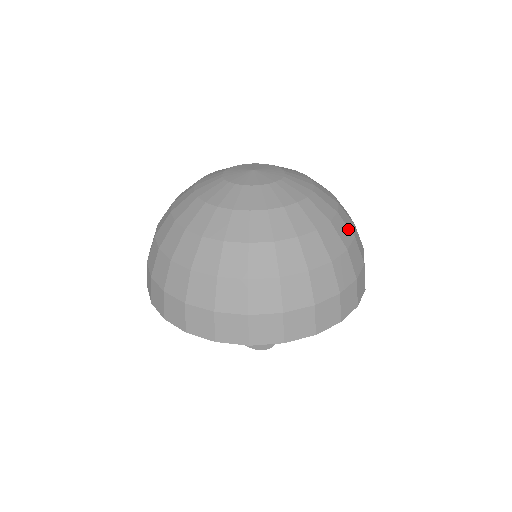
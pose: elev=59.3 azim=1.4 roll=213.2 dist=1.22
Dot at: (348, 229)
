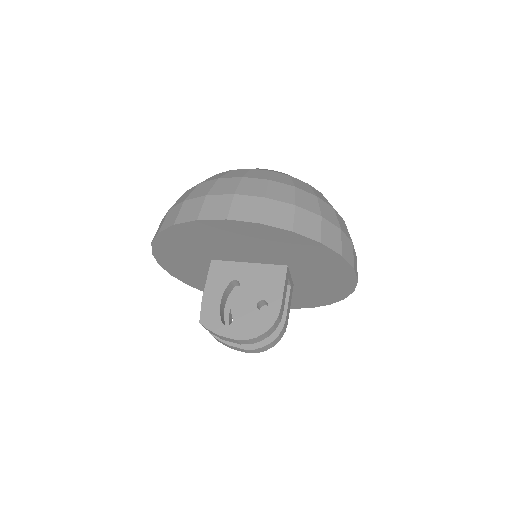
Dot at: occluded
